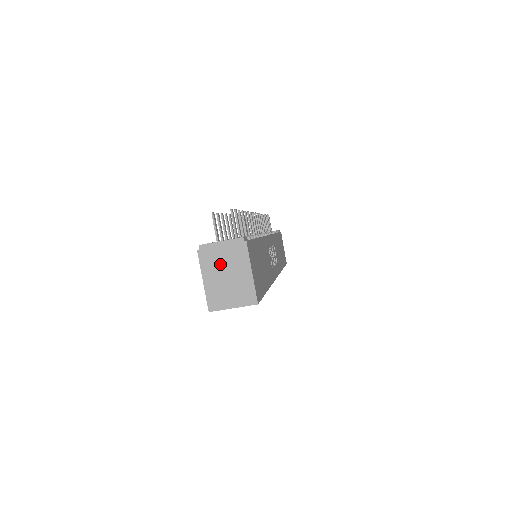
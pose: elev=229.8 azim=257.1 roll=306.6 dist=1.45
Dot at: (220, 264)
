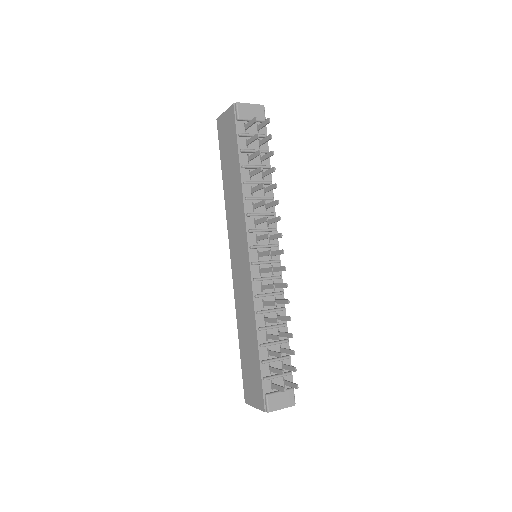
Dot at: occluded
